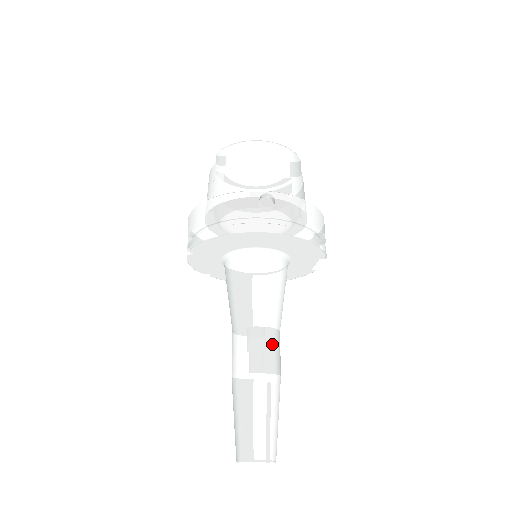
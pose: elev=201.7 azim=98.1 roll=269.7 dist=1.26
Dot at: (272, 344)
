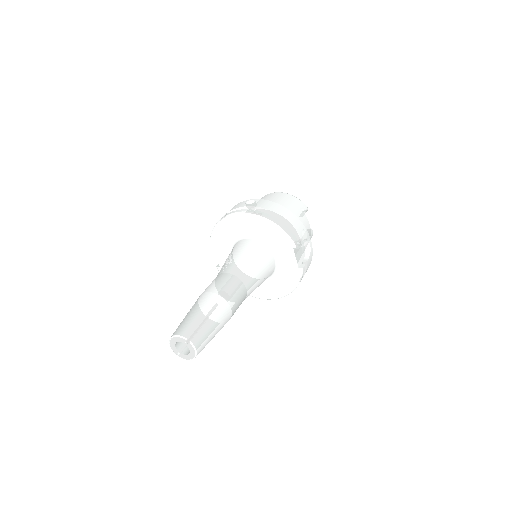
Dot at: (229, 282)
